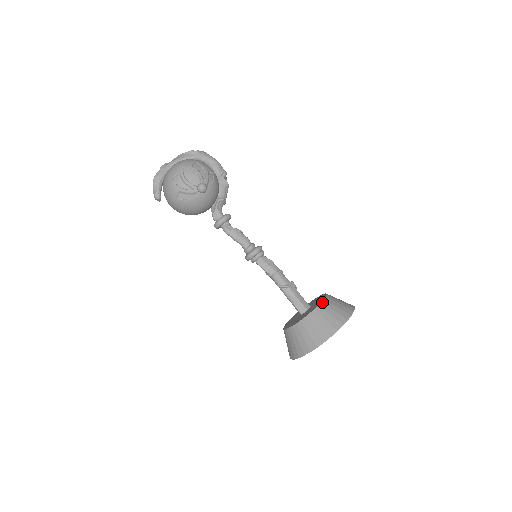
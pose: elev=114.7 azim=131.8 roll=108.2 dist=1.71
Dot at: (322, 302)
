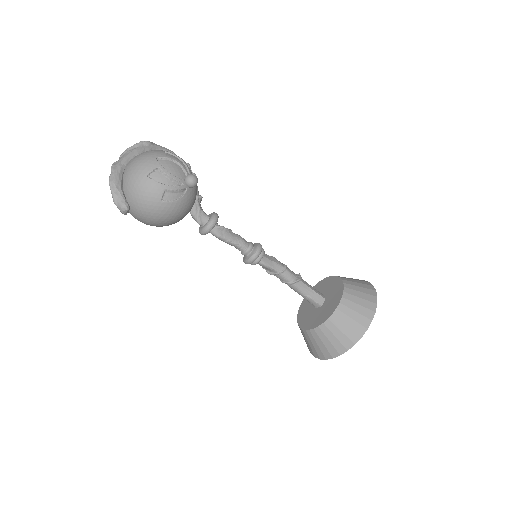
Dot at: (344, 282)
